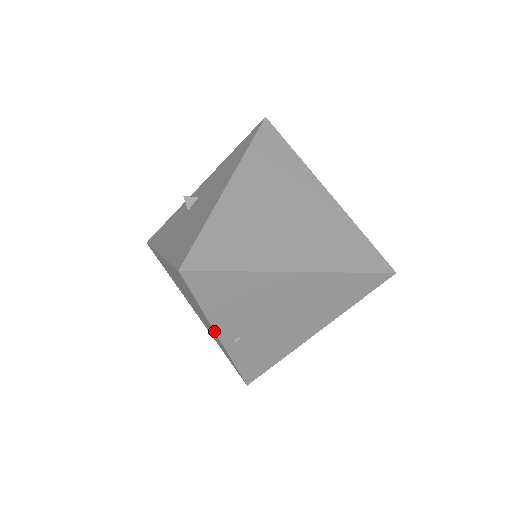
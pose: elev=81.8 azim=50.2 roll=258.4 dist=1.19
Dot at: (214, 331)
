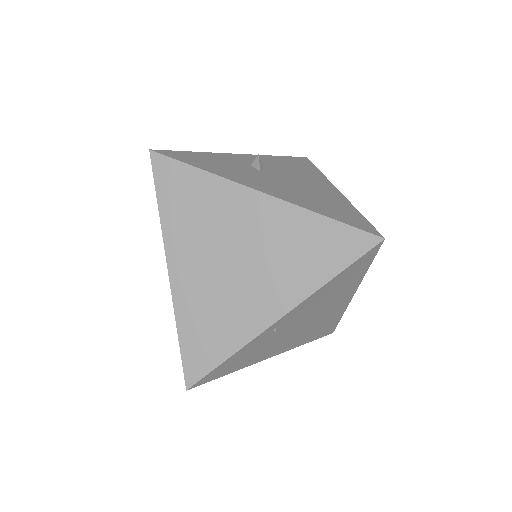
Dot at: (290, 308)
